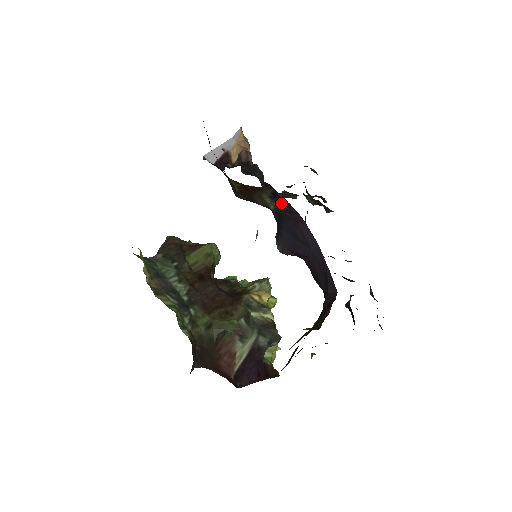
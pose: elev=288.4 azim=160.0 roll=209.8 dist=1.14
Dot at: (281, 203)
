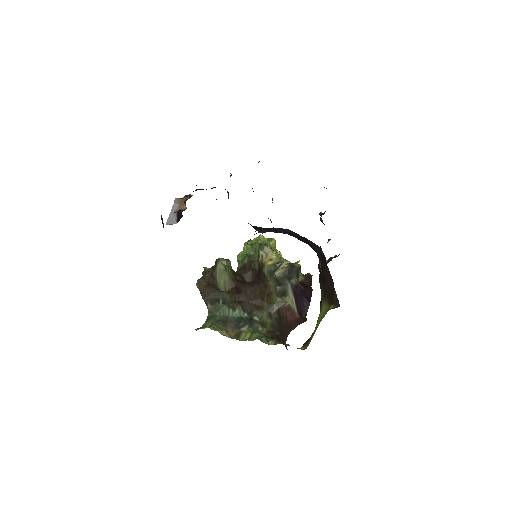
Dot at: occluded
